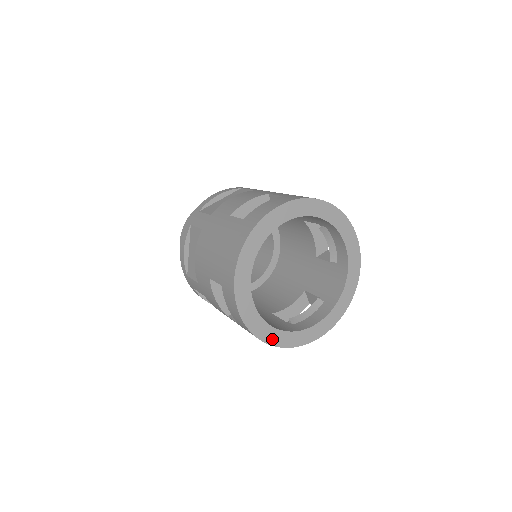
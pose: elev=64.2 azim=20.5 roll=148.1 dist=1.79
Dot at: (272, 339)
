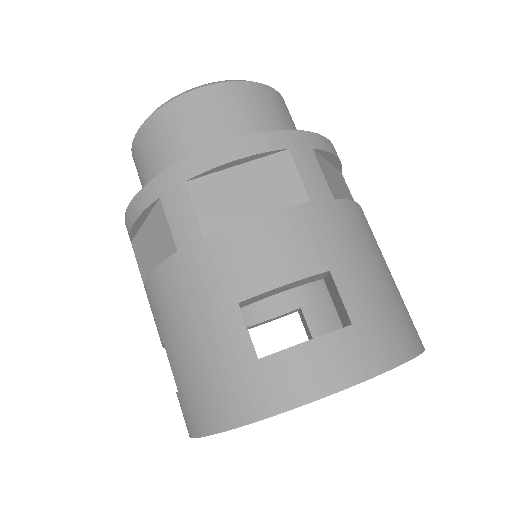
Dot at: occluded
